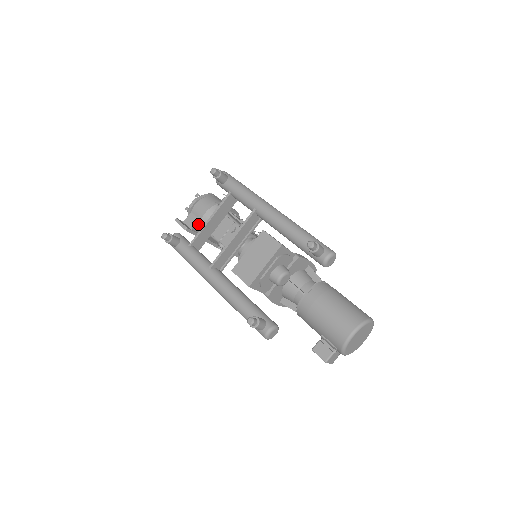
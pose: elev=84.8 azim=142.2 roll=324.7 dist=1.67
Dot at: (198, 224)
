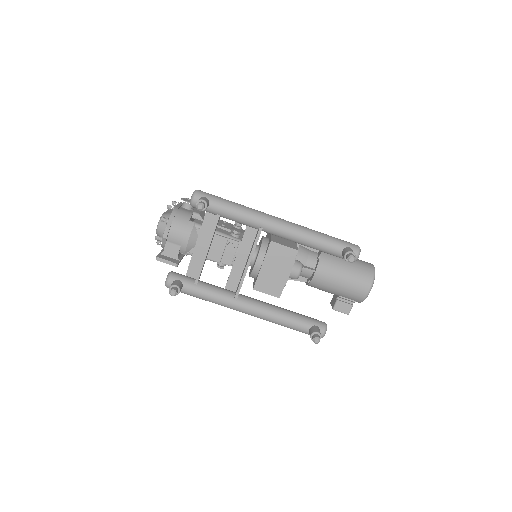
Dot at: (183, 252)
